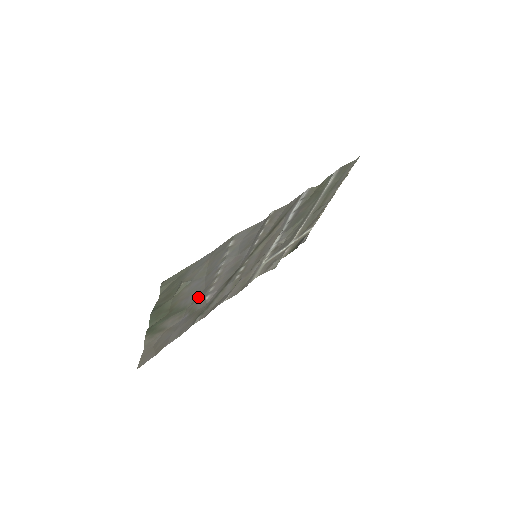
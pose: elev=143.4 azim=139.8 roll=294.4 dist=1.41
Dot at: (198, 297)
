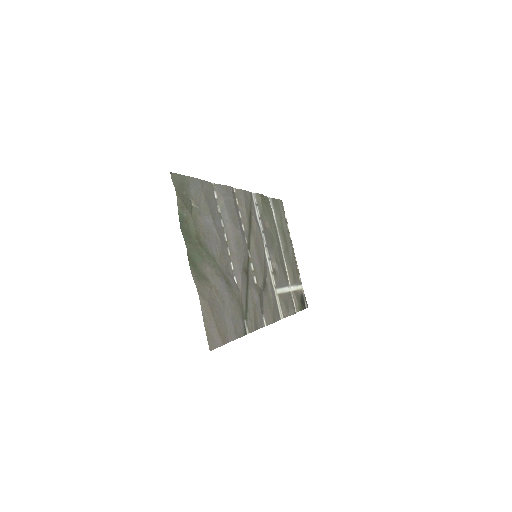
Dot at: (222, 259)
